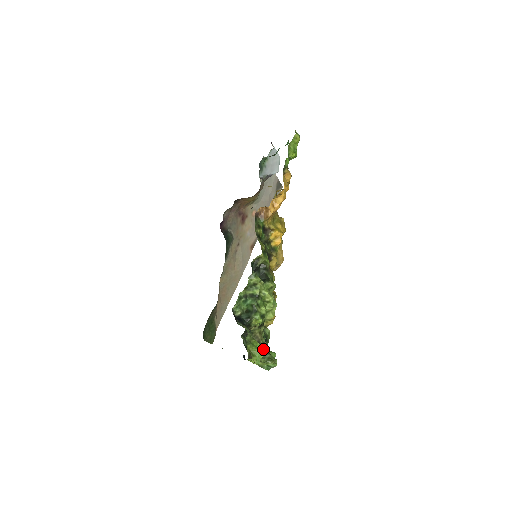
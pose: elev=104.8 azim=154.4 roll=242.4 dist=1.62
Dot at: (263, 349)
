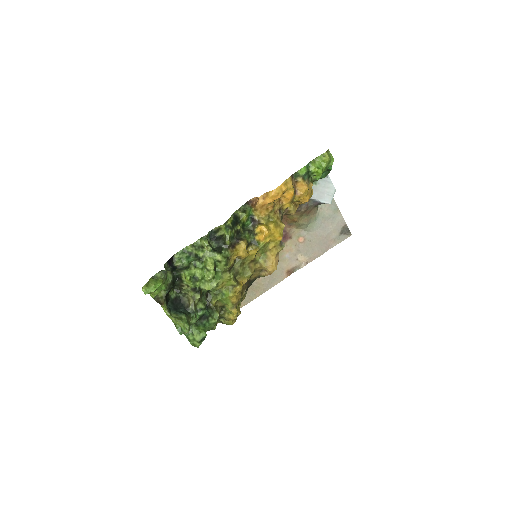
Dot at: (187, 312)
